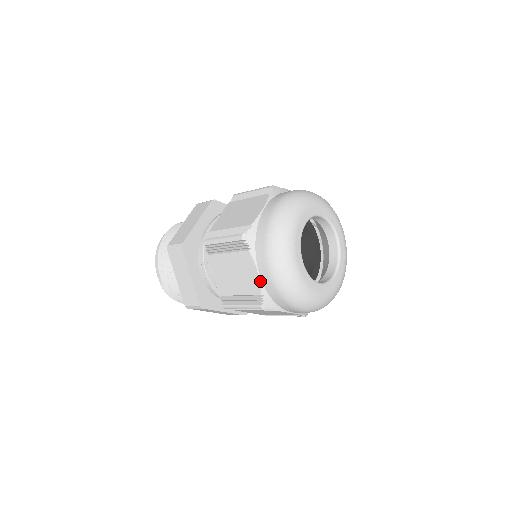
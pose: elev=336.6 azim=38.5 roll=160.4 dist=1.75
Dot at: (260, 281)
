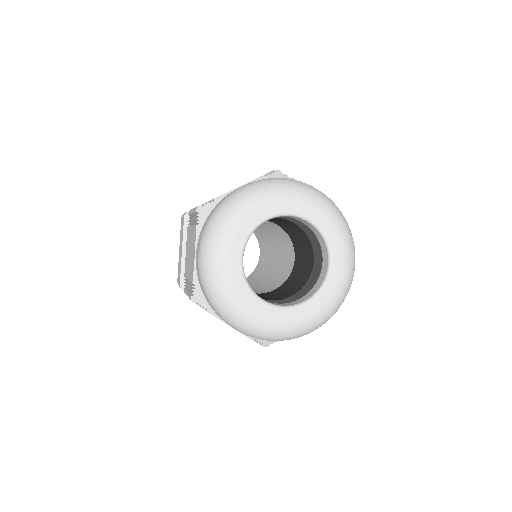
Dot at: (240, 332)
